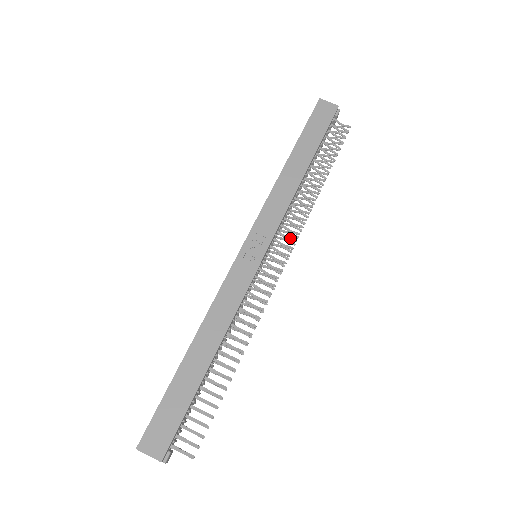
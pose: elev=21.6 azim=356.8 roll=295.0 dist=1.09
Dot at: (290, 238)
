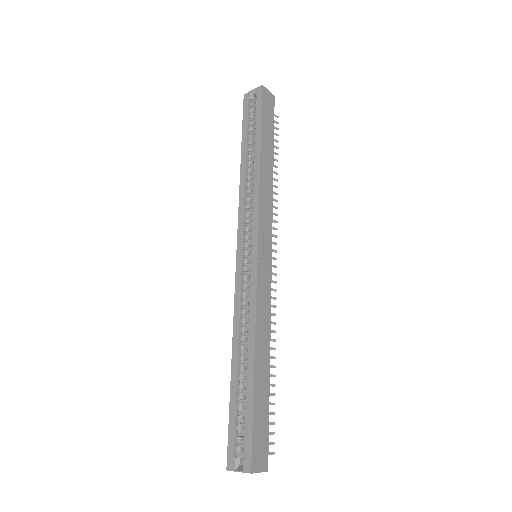
Dot at: (272, 234)
